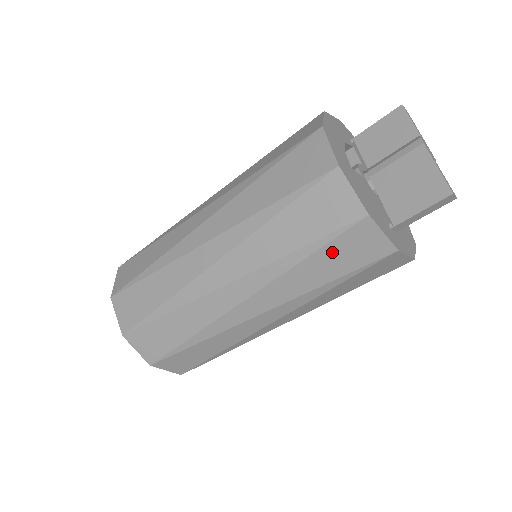
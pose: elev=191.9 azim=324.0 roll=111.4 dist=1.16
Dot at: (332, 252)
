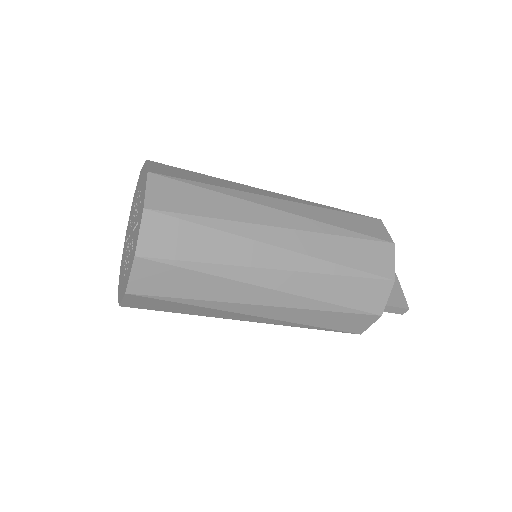
Dot at: (360, 285)
